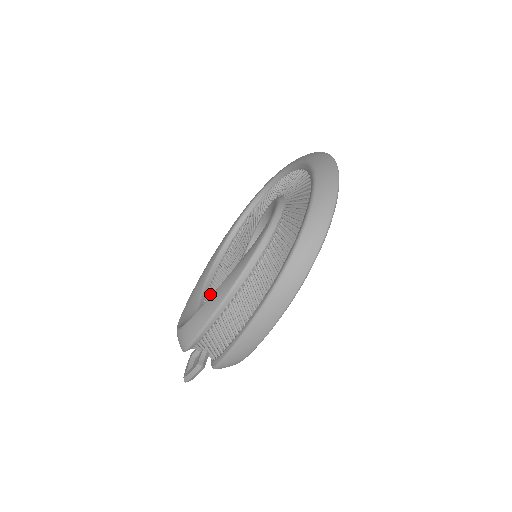
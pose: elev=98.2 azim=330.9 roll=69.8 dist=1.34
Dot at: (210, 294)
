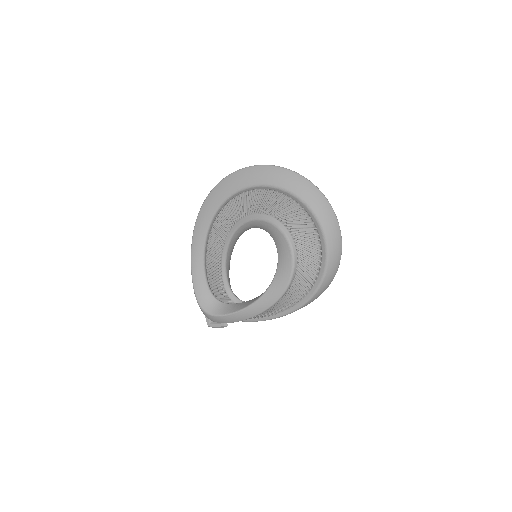
Dot at: (207, 265)
